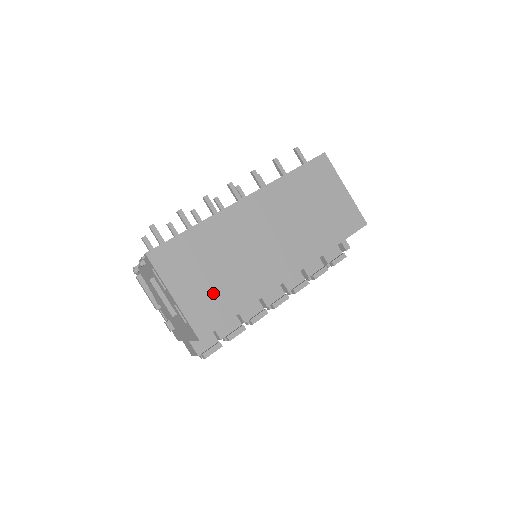
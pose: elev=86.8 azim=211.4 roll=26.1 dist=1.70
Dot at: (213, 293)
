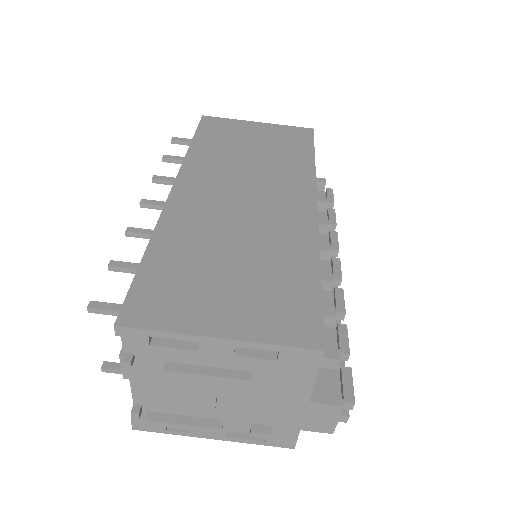
Dot at: (262, 288)
